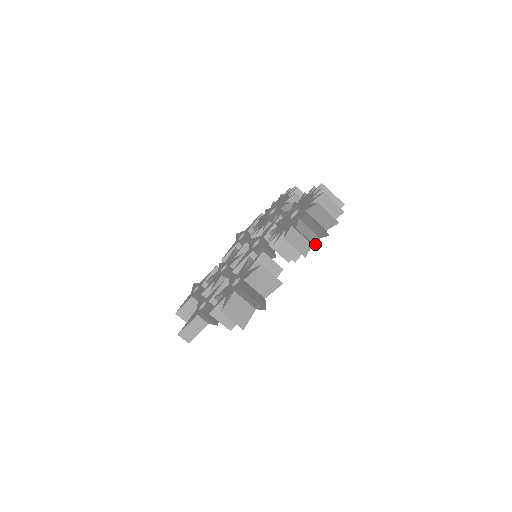
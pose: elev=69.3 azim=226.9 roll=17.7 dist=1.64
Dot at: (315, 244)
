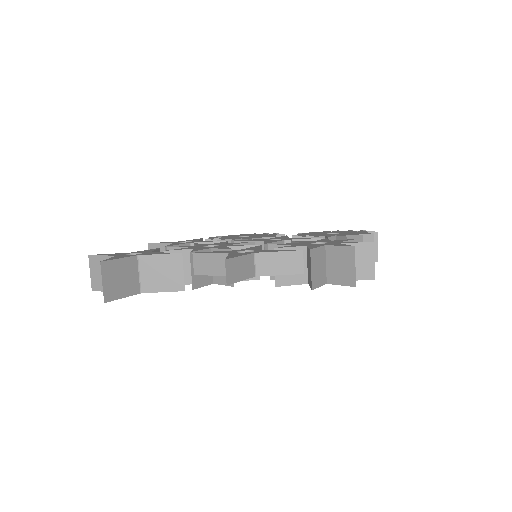
Dot at: occluded
